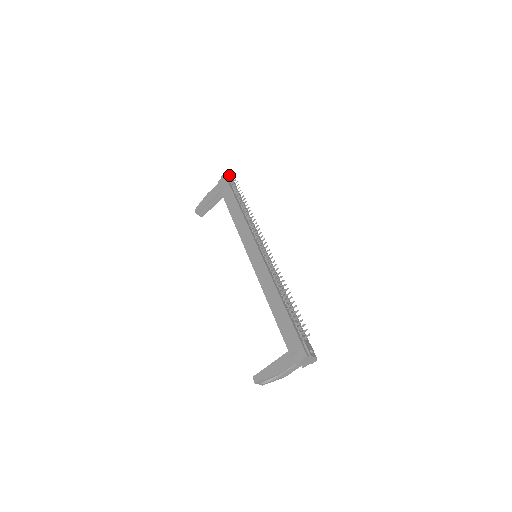
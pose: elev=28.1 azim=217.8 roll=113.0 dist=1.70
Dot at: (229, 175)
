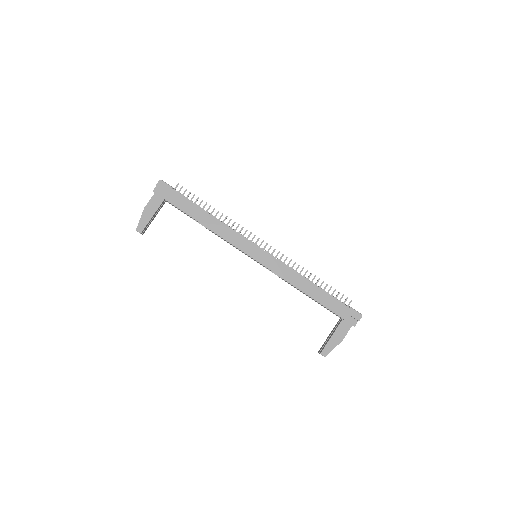
Dot at: (161, 180)
